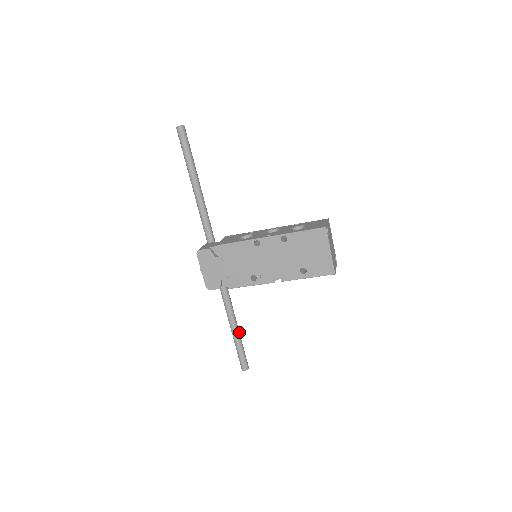
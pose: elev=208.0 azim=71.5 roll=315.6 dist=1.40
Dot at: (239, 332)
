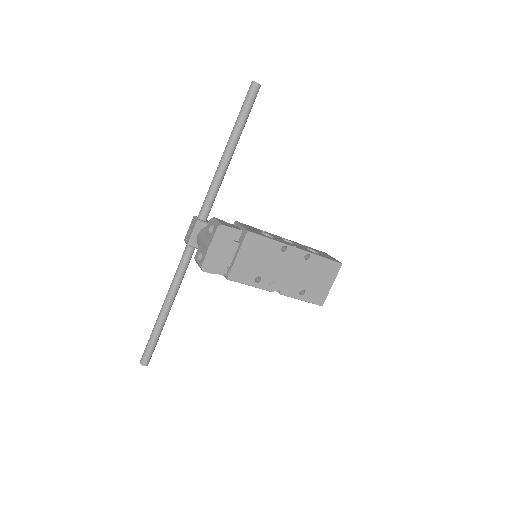
Dot at: (165, 321)
